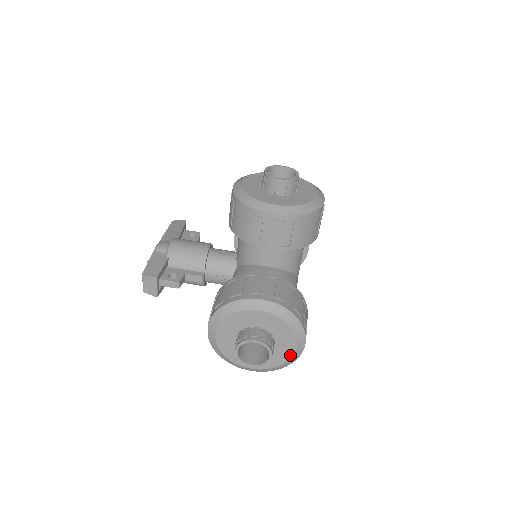
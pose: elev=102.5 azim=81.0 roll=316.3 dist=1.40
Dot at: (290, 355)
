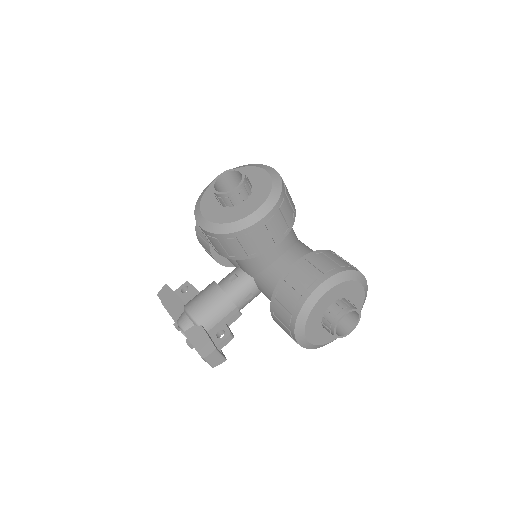
Dot at: (363, 297)
